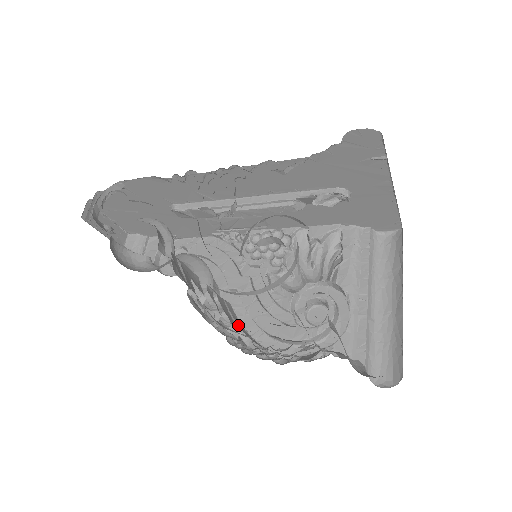
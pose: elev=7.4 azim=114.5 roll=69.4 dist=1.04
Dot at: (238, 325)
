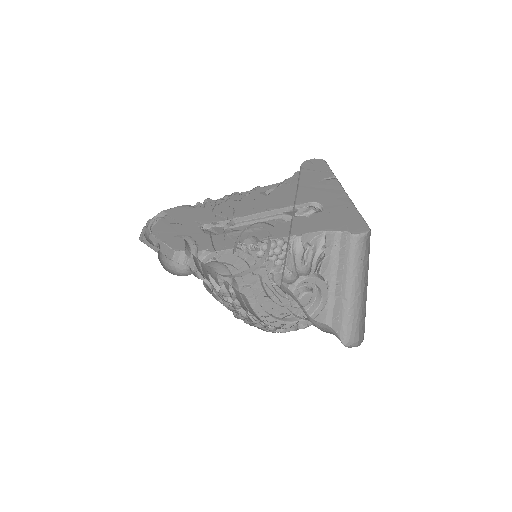
Dot at: (249, 310)
